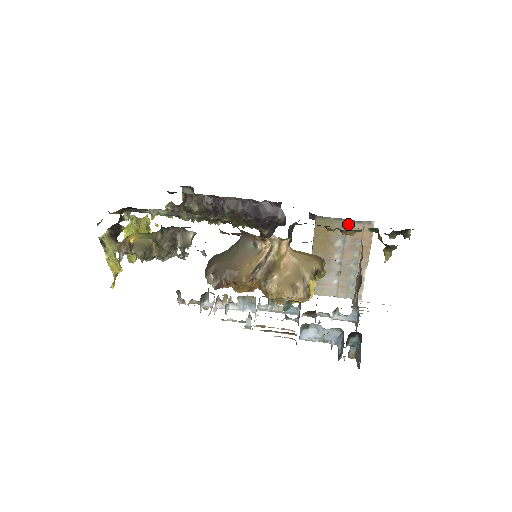
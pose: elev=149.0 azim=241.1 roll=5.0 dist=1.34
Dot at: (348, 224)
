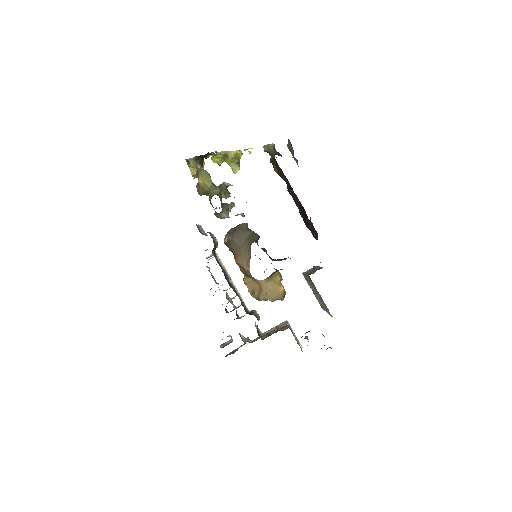
Dot at: (322, 299)
